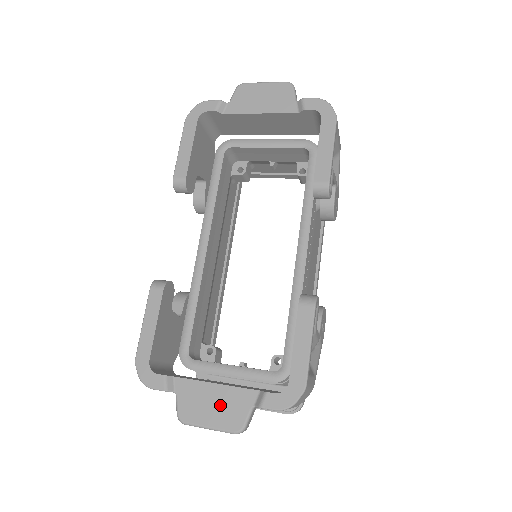
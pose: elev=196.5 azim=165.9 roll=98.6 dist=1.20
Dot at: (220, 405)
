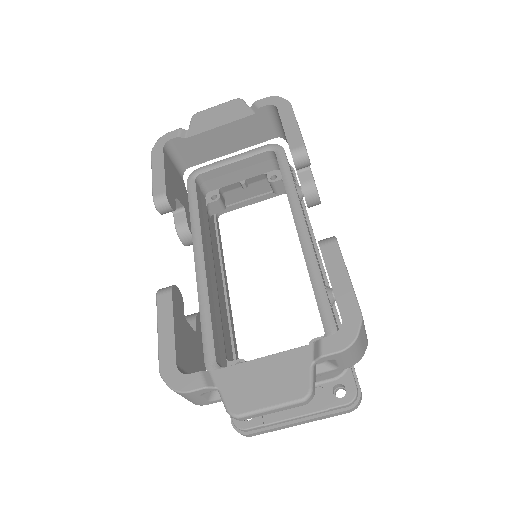
Dot at: (274, 377)
